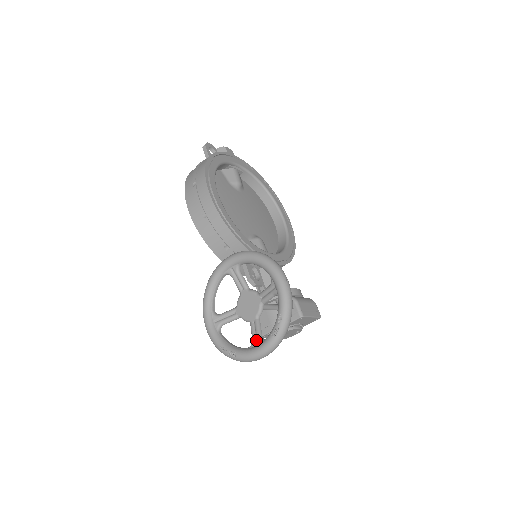
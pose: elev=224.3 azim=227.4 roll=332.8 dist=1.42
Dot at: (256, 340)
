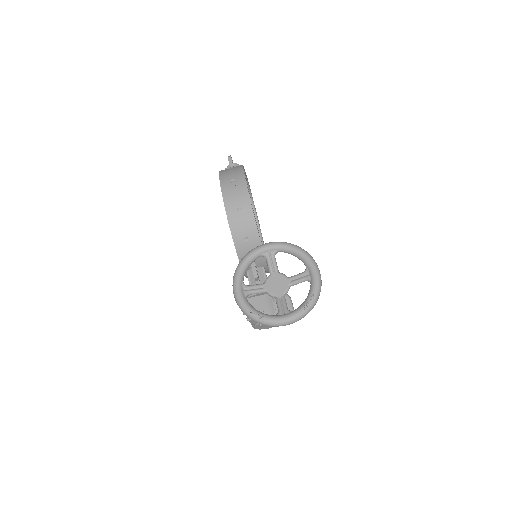
Dot at: (283, 310)
